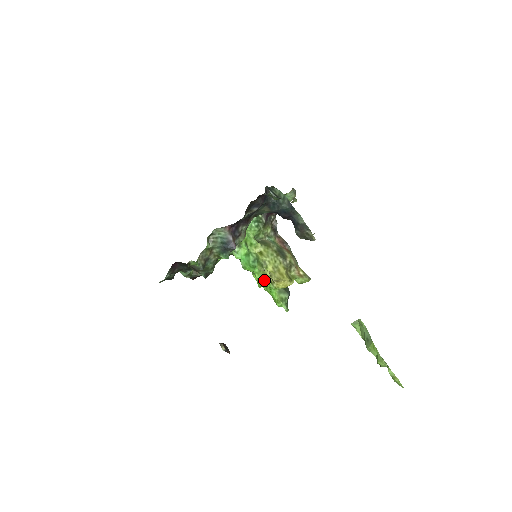
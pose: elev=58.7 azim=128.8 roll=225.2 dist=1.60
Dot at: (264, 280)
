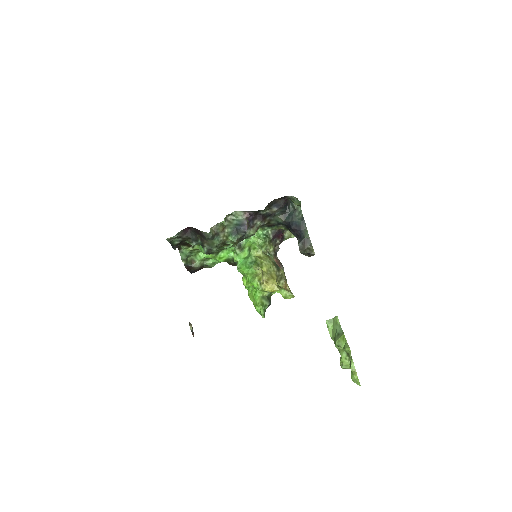
Dot at: (255, 279)
